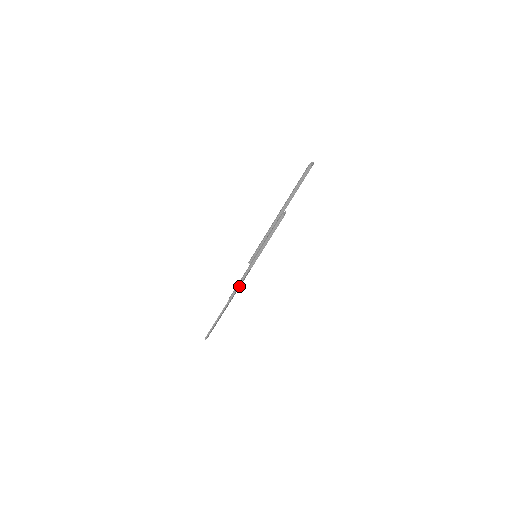
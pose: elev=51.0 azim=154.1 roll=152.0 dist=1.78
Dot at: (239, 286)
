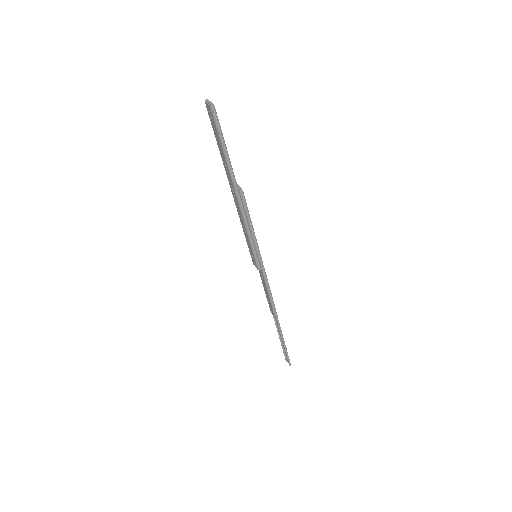
Dot at: (270, 297)
